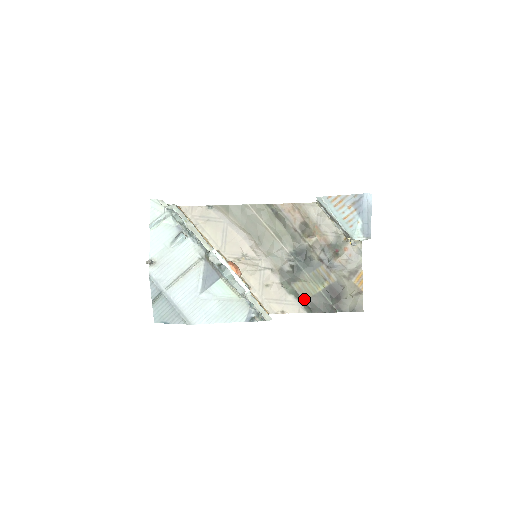
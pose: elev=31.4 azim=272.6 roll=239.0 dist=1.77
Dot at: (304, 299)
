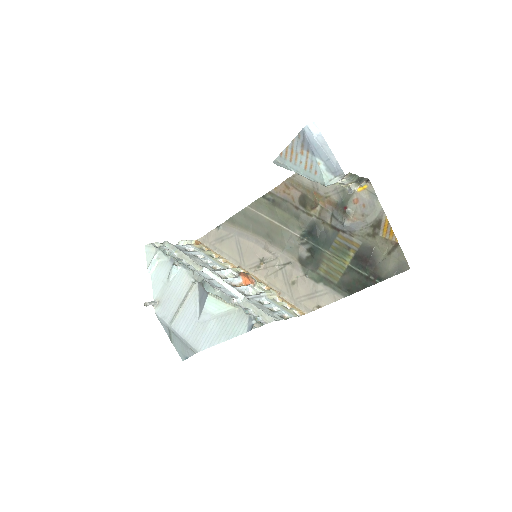
Dot at: (335, 282)
